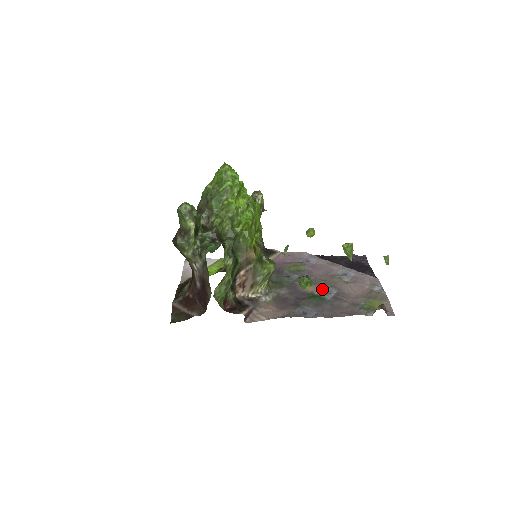
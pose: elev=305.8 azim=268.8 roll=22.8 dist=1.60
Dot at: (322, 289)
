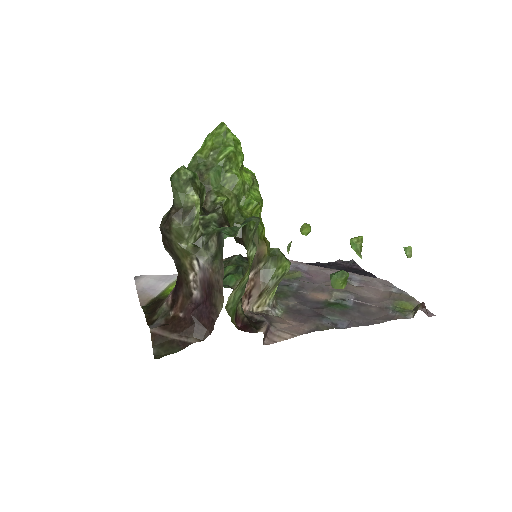
Dot at: (335, 296)
